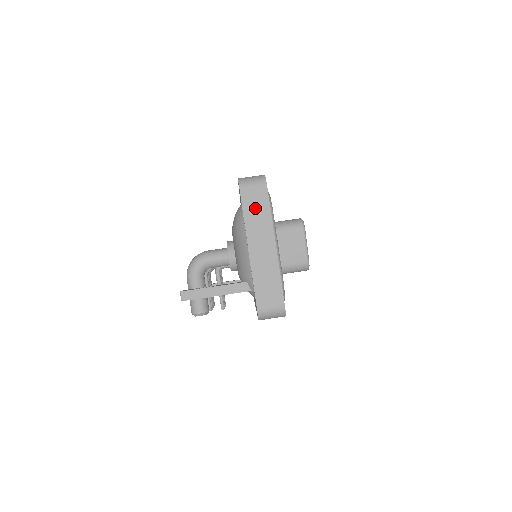
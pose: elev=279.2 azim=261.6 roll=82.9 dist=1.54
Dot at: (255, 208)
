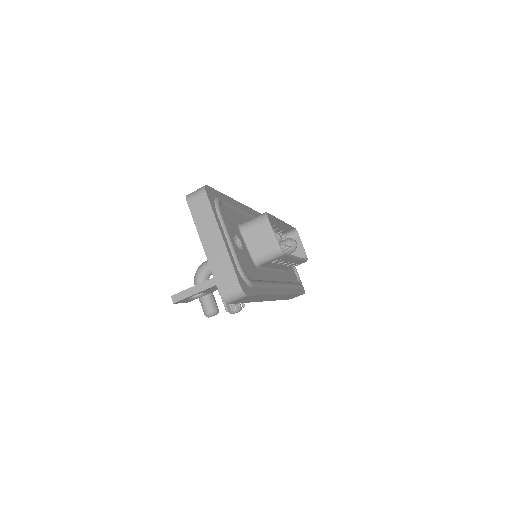
Dot at: (201, 214)
